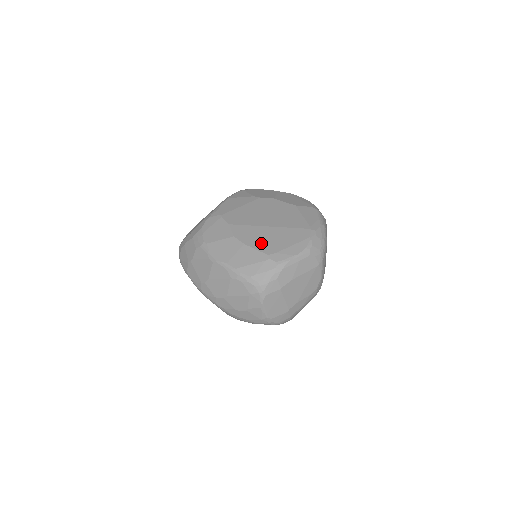
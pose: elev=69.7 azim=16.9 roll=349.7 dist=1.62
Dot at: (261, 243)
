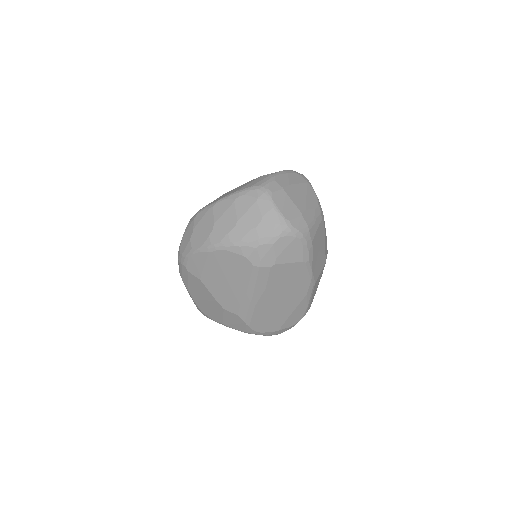
Dot at: occluded
